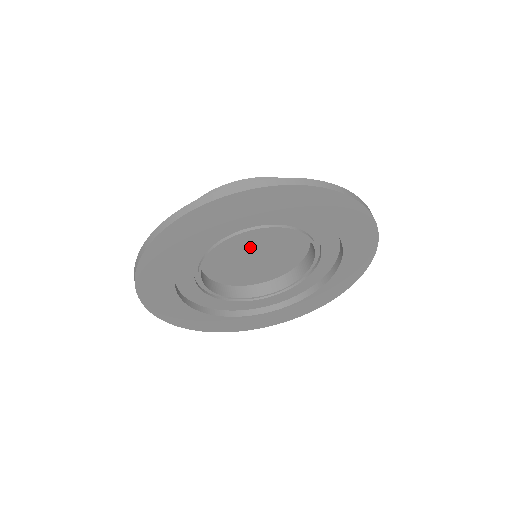
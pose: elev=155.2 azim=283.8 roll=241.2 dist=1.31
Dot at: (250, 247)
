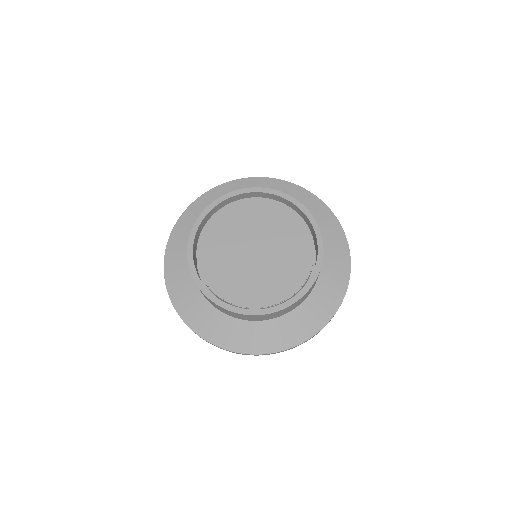
Dot at: occluded
